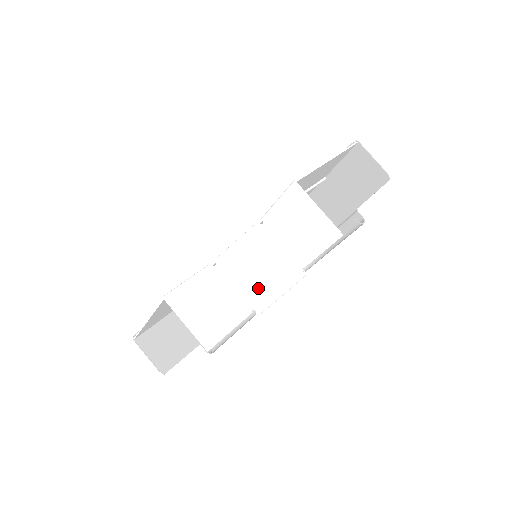
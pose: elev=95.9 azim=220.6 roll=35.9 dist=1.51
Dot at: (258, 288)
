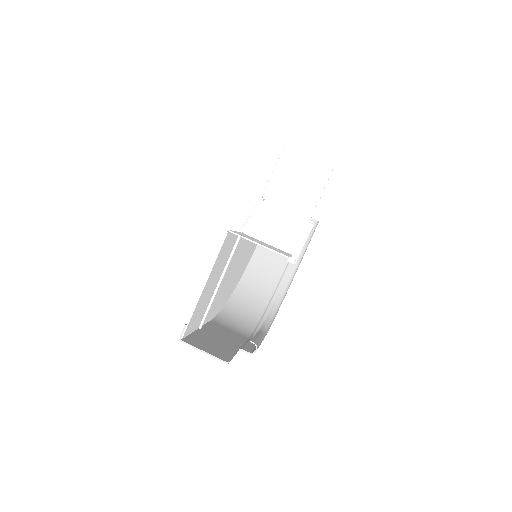
Dot at: (286, 239)
